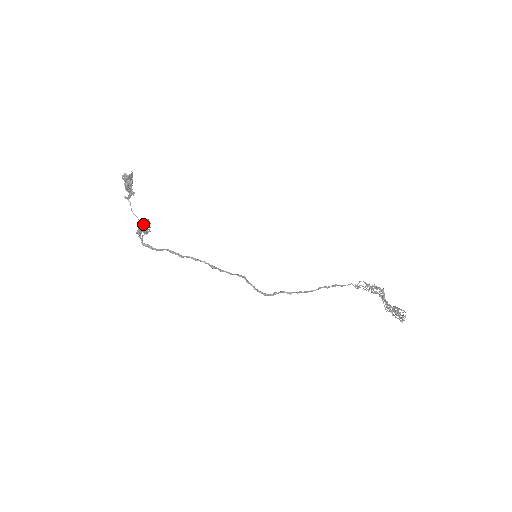
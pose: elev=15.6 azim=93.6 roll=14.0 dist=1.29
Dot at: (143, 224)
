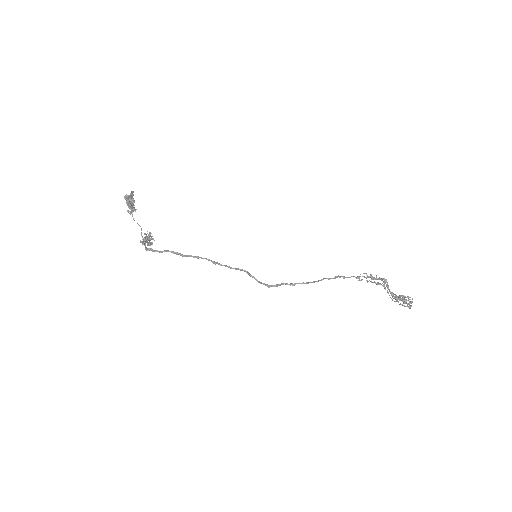
Dot at: (146, 236)
